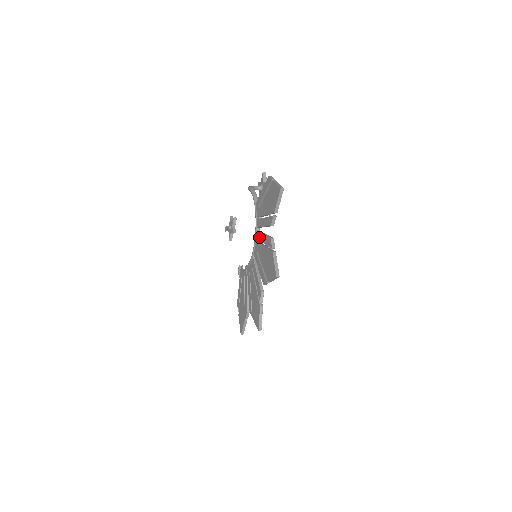
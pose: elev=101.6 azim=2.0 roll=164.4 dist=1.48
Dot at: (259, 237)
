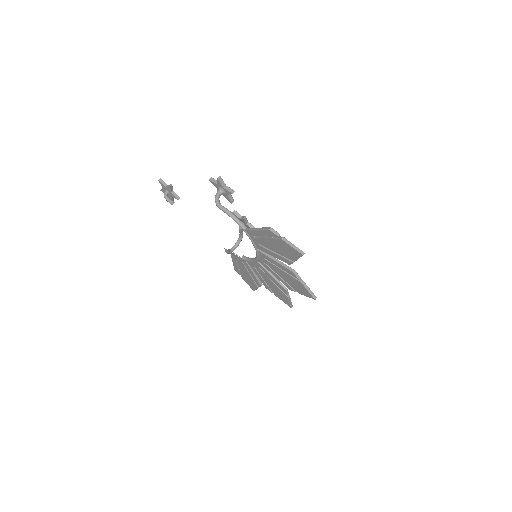
Dot at: (266, 258)
